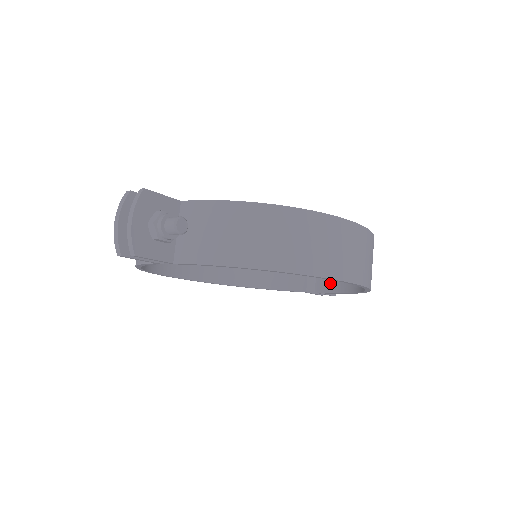
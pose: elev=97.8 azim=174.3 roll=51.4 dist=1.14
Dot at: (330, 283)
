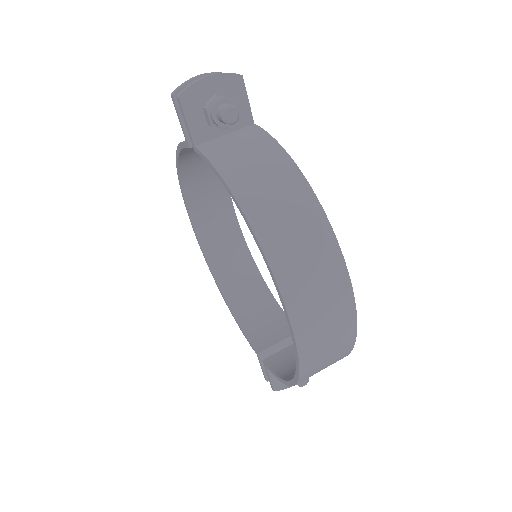
Dot at: (282, 364)
